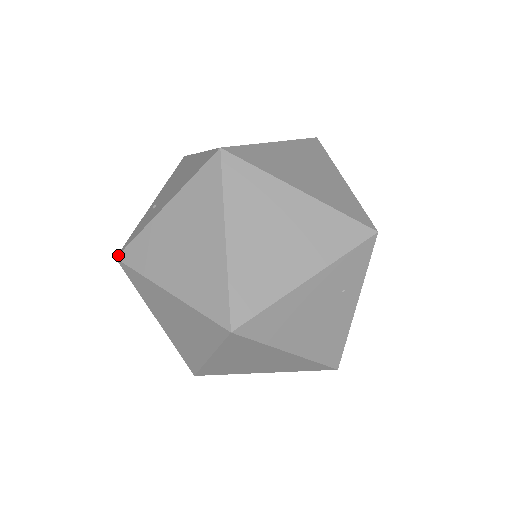
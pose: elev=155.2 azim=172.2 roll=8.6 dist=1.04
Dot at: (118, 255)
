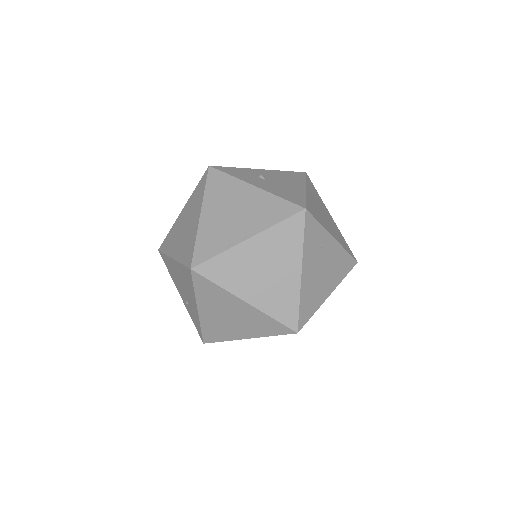
Dot at: (203, 342)
